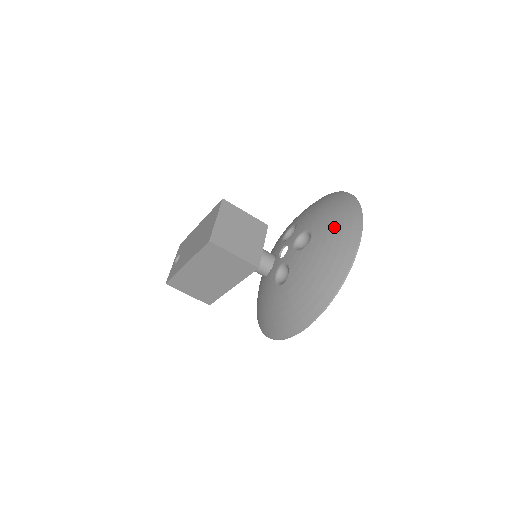
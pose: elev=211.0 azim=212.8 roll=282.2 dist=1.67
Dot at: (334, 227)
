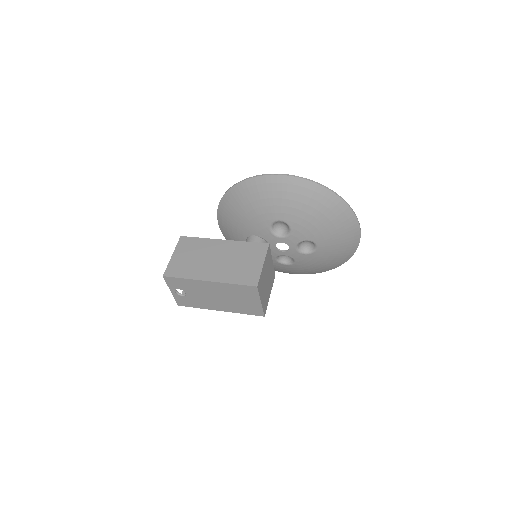
Dot at: (339, 242)
